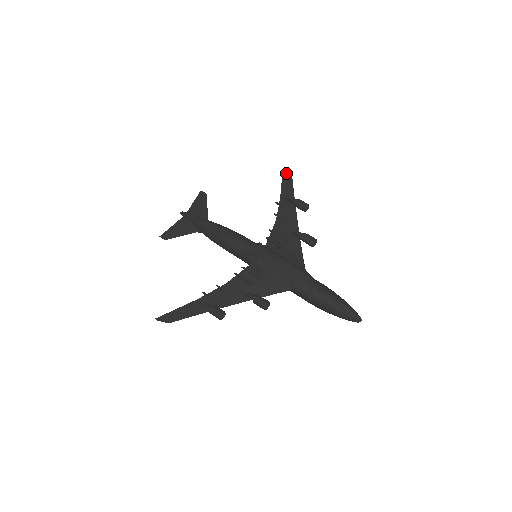
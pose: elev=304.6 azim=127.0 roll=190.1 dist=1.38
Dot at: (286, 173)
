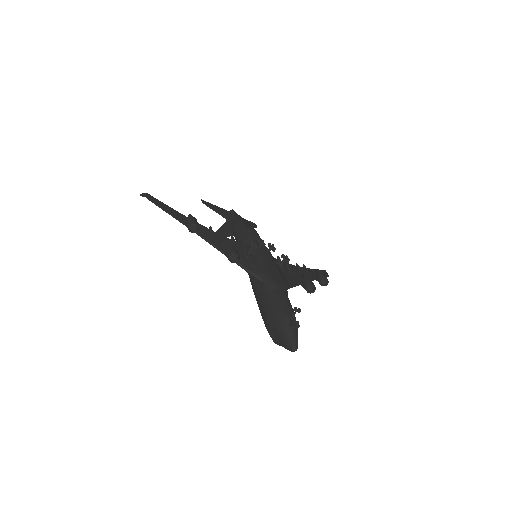
Dot at: (325, 272)
